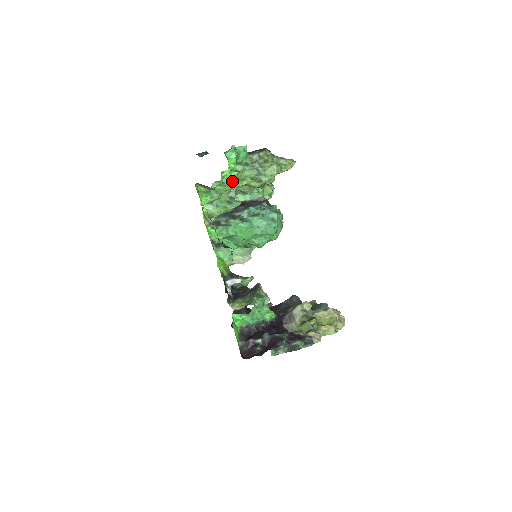
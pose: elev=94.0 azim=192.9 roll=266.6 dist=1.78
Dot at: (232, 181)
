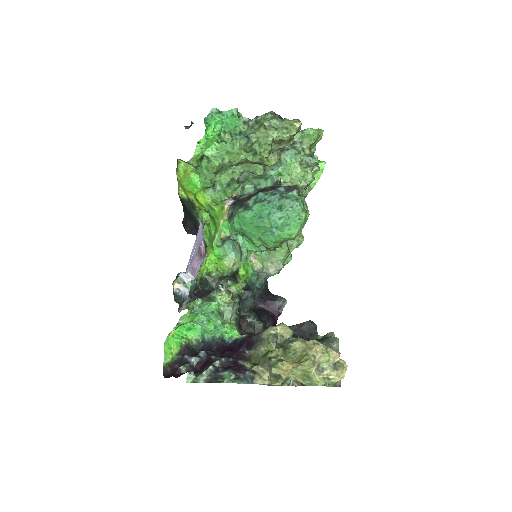
Dot at: (222, 156)
